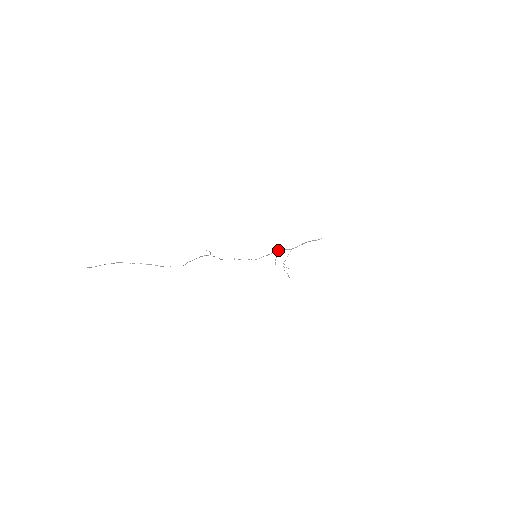
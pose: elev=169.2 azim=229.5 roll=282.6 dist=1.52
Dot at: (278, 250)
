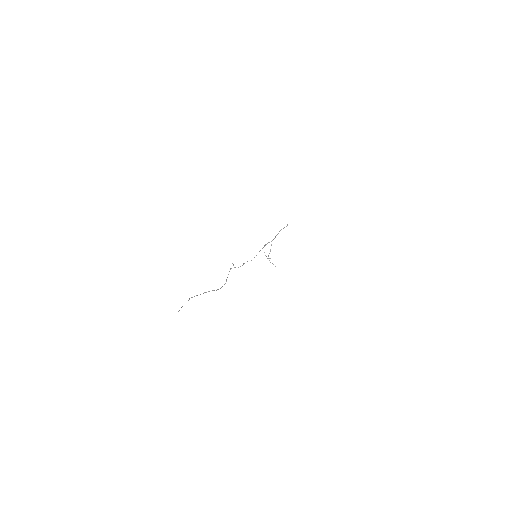
Dot at: (264, 245)
